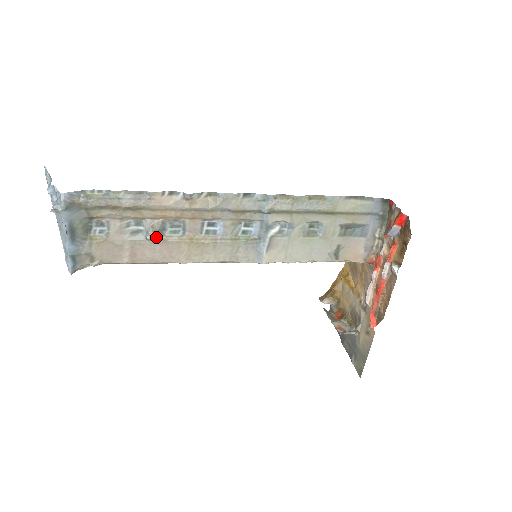
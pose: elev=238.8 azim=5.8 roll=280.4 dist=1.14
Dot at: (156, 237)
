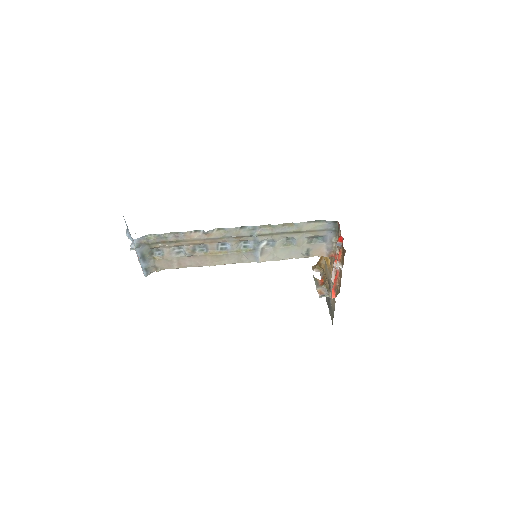
Dot at: (191, 255)
